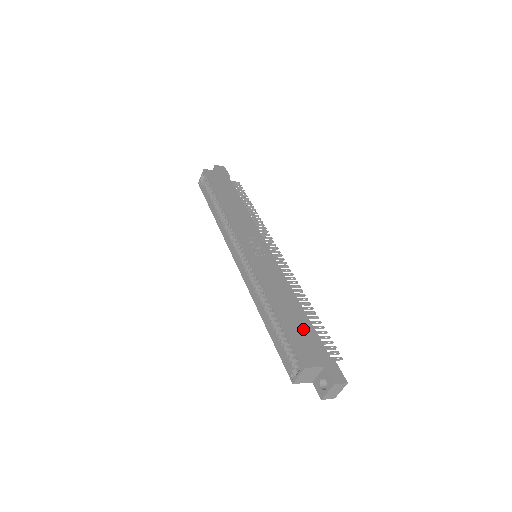
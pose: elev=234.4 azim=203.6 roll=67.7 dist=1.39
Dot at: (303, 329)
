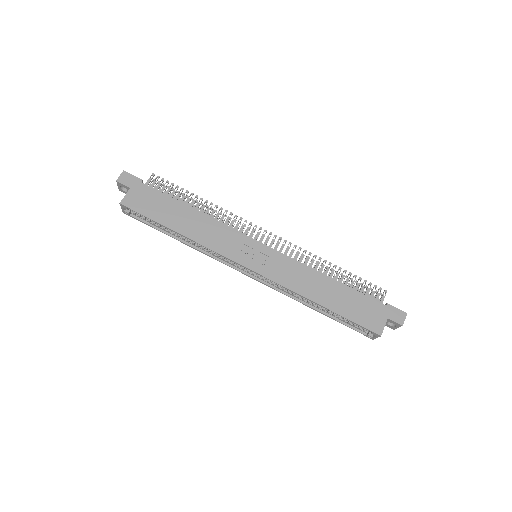
Dot at: (352, 302)
